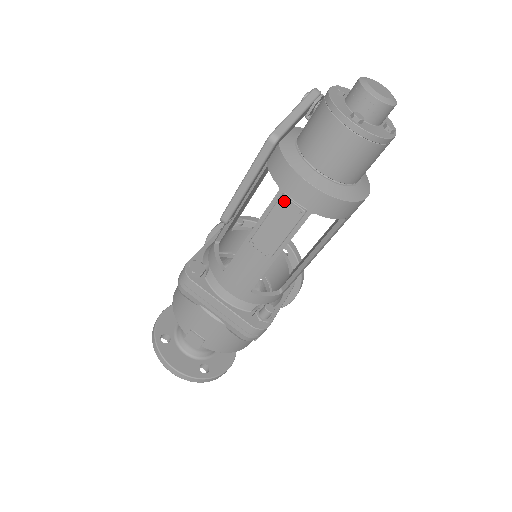
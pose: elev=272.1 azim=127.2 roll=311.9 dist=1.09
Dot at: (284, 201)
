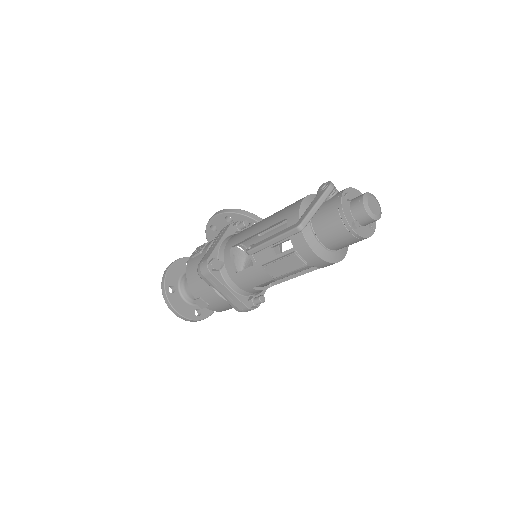
Dot at: (295, 256)
